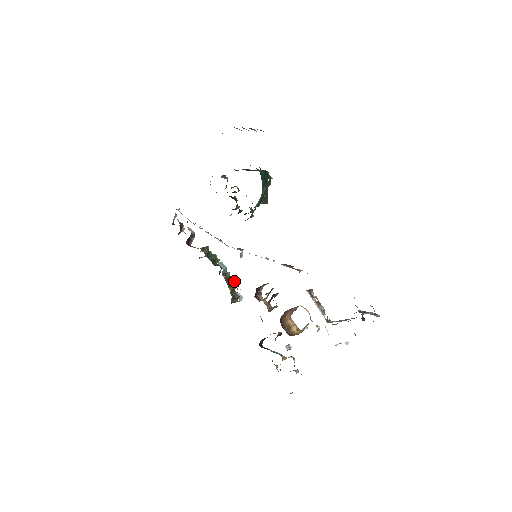
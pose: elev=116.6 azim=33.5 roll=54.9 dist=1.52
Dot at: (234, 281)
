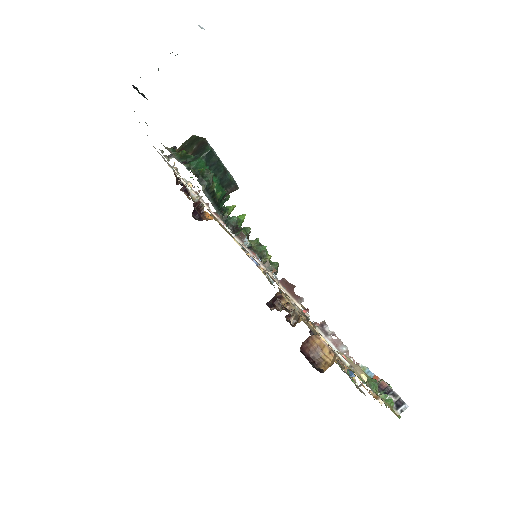
Dot at: occluded
